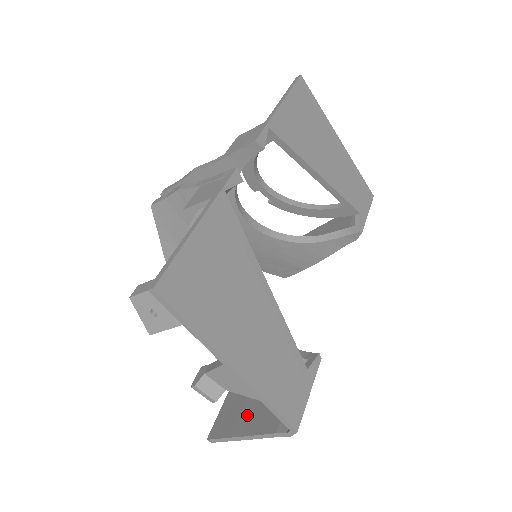
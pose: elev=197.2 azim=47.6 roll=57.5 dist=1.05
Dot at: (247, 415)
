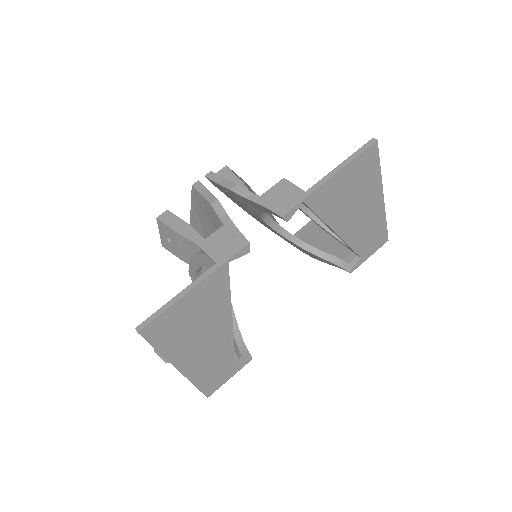
Dot at: occluded
